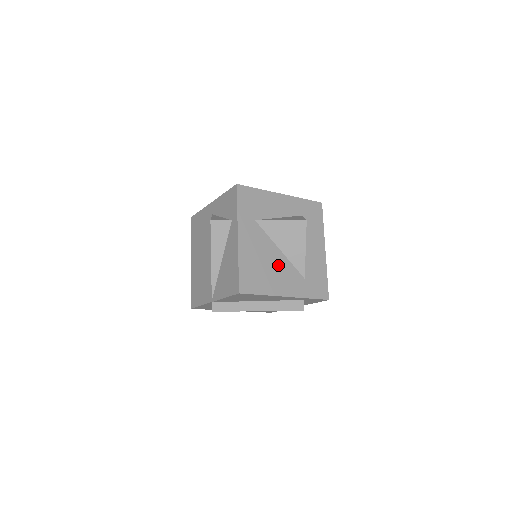
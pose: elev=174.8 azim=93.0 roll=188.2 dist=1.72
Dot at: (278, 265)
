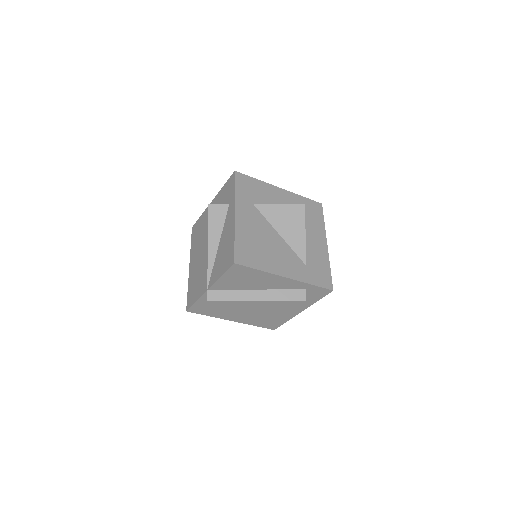
Dot at: (277, 247)
